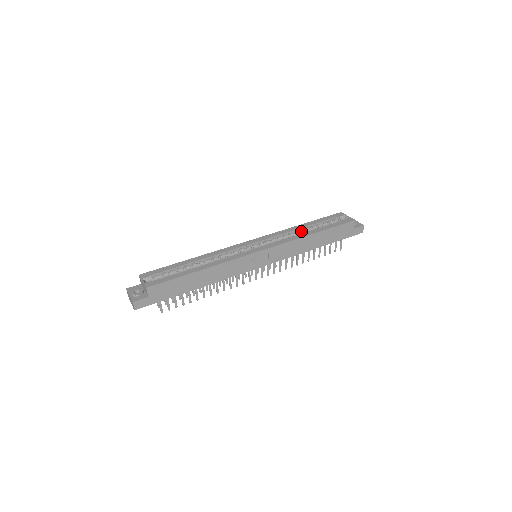
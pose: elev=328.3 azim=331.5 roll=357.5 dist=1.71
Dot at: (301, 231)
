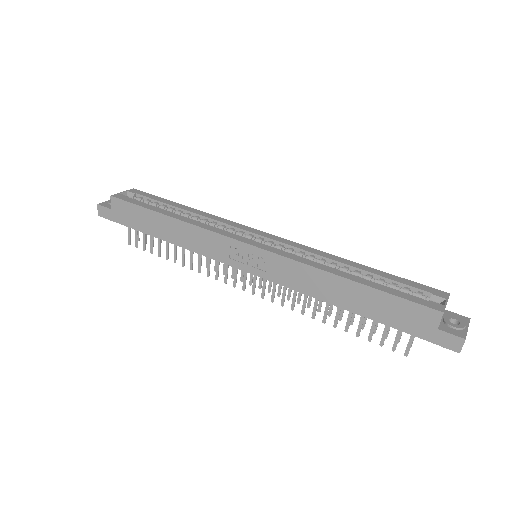
Dot at: (342, 268)
